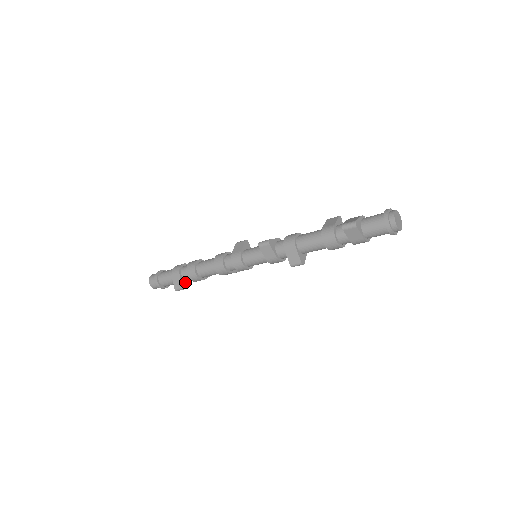
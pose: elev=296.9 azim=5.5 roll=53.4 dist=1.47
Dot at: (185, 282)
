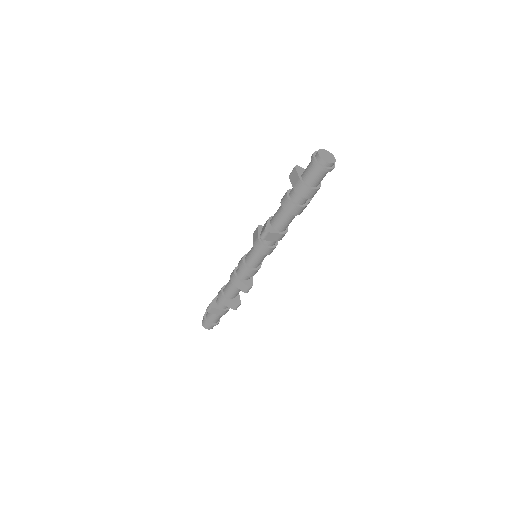
Dot at: (216, 304)
